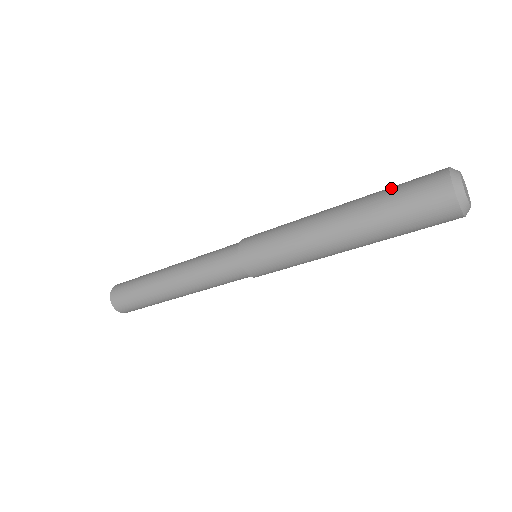
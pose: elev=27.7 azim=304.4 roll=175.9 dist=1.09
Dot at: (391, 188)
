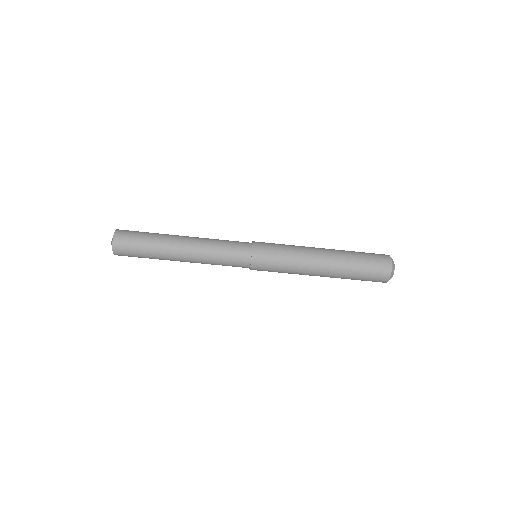
Dot at: occluded
